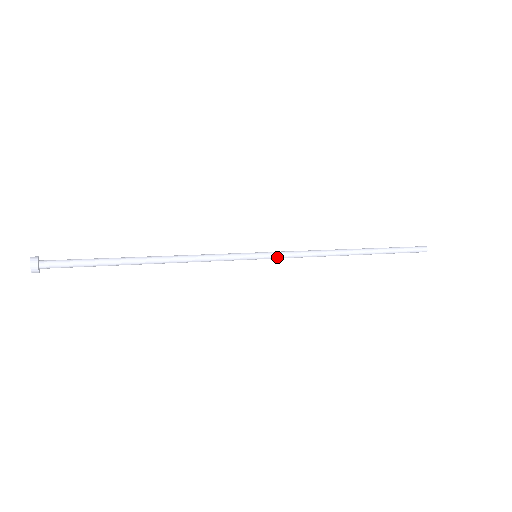
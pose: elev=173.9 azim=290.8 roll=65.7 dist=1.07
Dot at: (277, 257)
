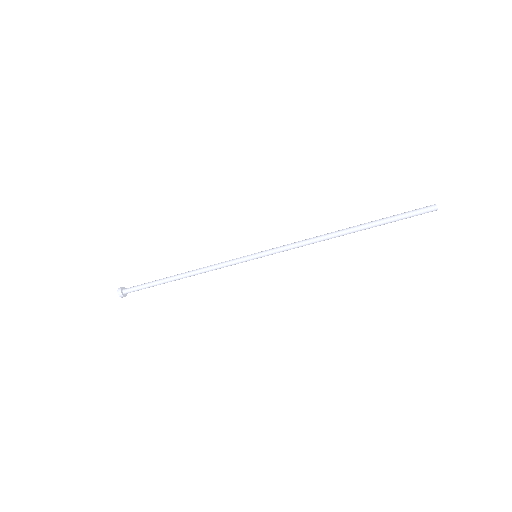
Dot at: occluded
